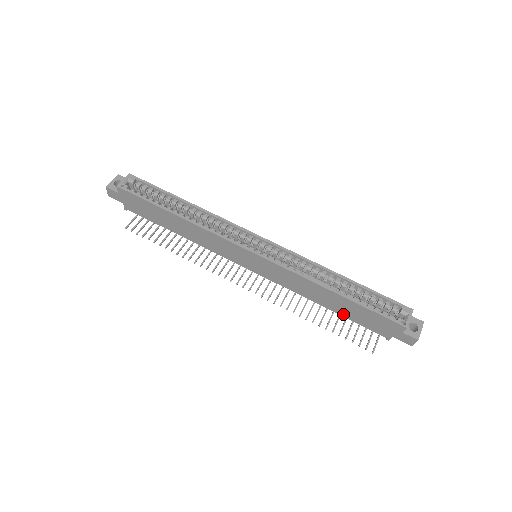
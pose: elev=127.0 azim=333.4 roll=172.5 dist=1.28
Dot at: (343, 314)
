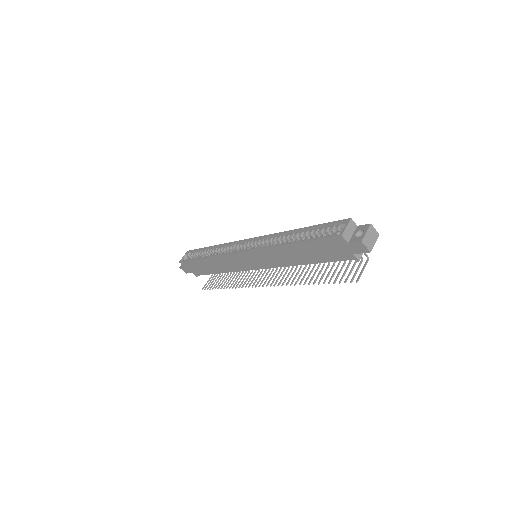
Dot at: (316, 261)
